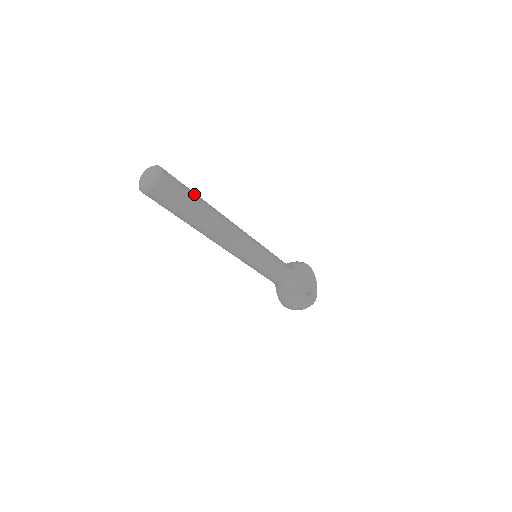
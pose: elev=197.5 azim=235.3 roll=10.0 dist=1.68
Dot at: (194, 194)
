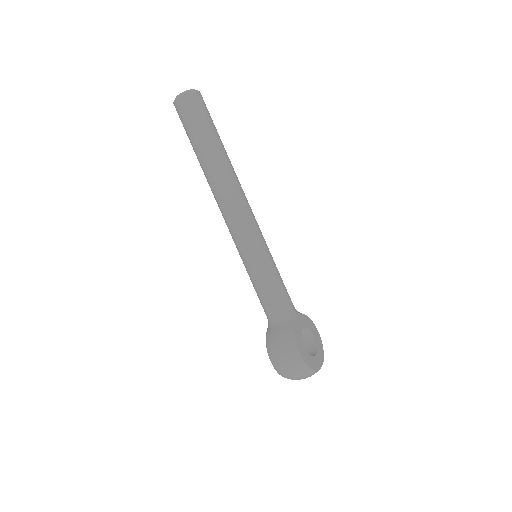
Dot at: occluded
